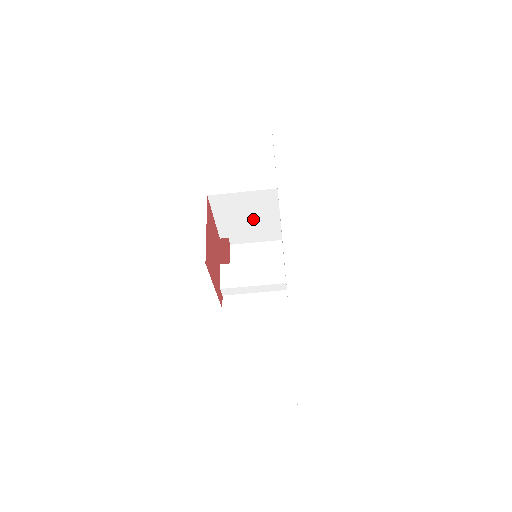
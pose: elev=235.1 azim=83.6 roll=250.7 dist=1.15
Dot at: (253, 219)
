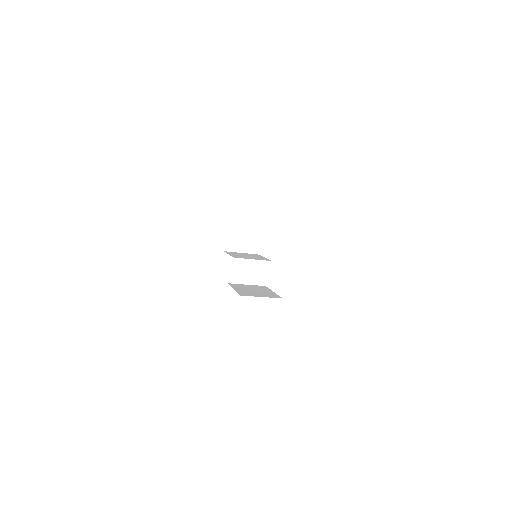
Dot at: occluded
